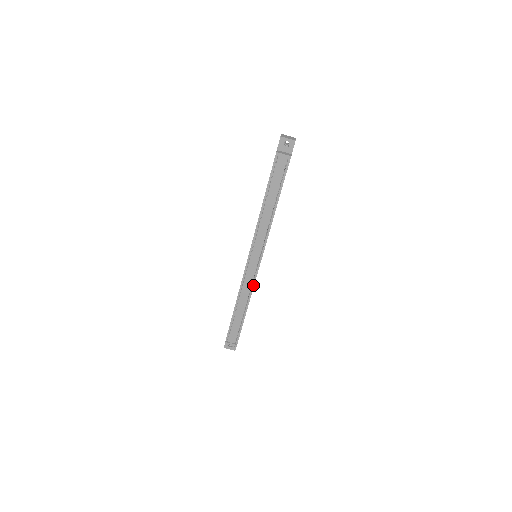
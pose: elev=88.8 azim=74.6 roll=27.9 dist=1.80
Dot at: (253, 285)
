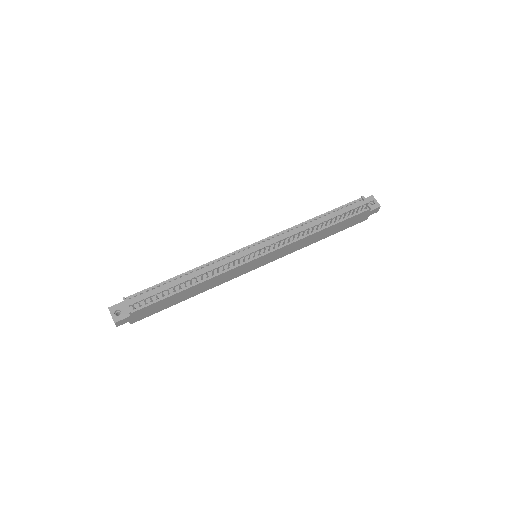
Dot at: (228, 269)
